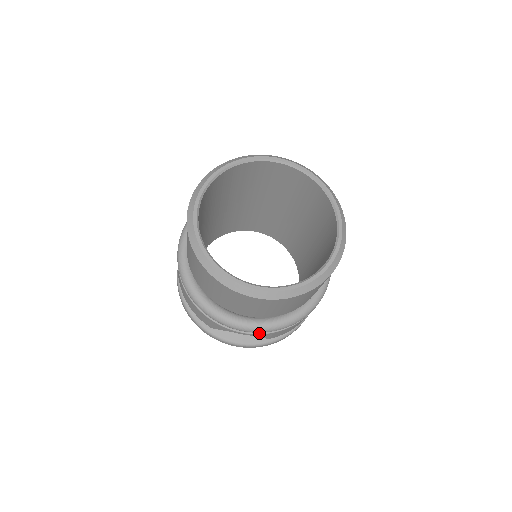
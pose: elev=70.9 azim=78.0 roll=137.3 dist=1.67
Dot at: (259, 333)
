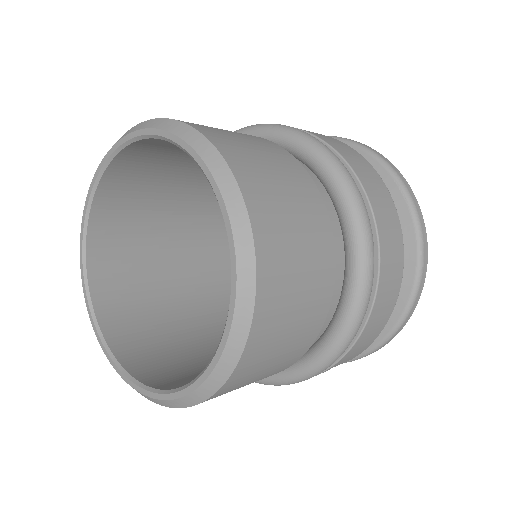
Dot at: occluded
